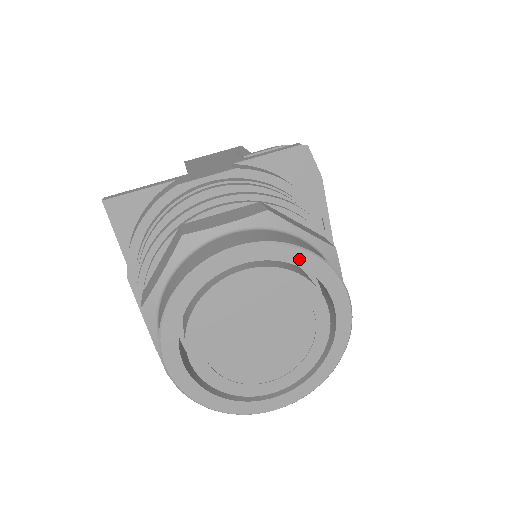
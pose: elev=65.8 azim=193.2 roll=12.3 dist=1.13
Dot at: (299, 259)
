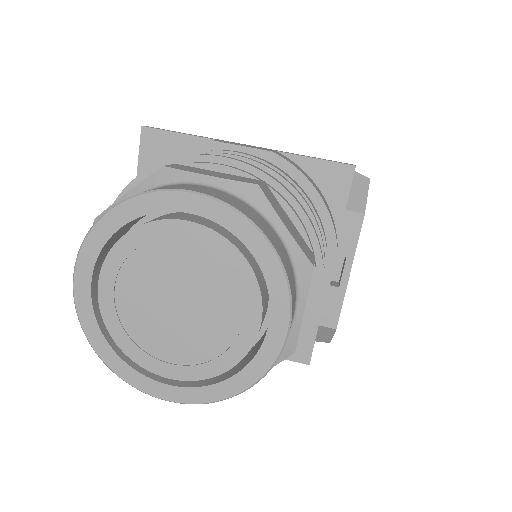
Dot at: (253, 242)
